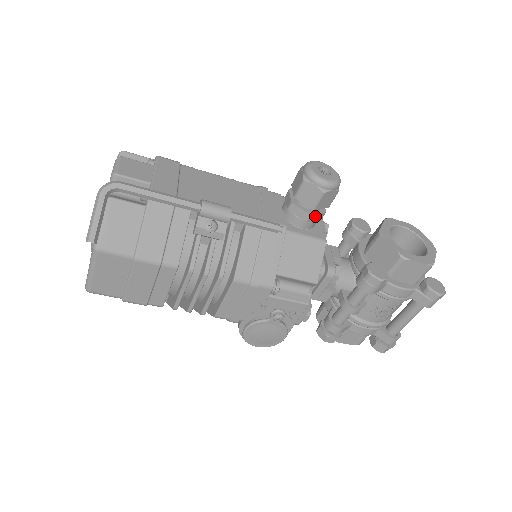
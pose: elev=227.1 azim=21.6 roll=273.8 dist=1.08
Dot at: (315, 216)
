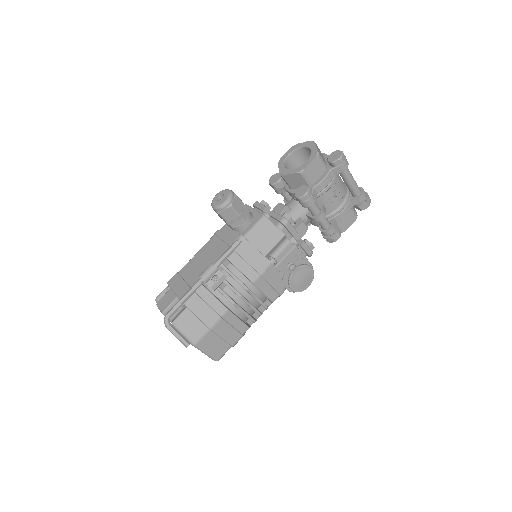
Dot at: (245, 215)
